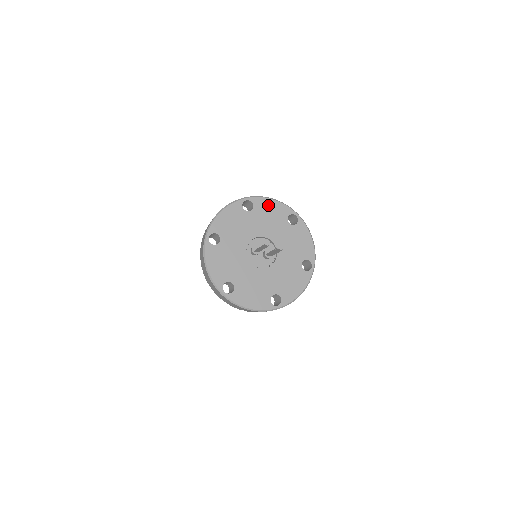
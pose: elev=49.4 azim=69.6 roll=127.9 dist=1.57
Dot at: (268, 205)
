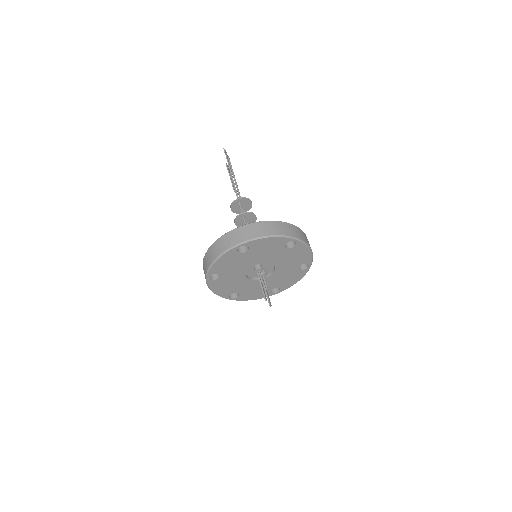
Dot at: (303, 251)
